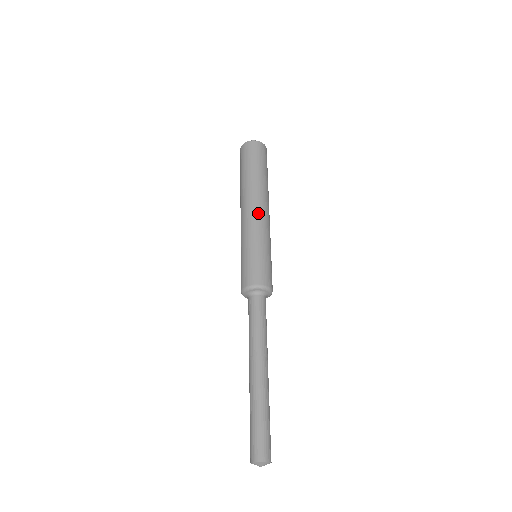
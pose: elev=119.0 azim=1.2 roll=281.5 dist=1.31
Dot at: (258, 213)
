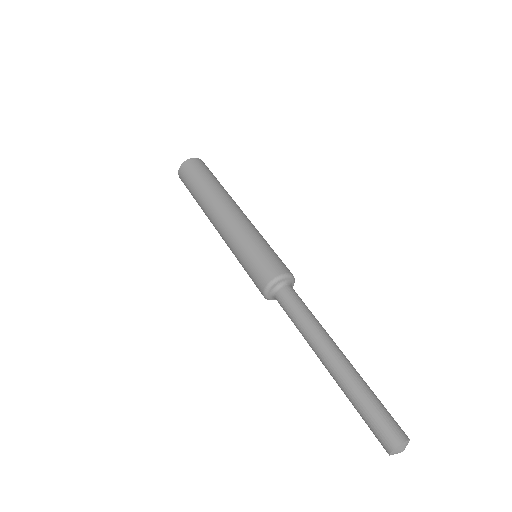
Dot at: occluded
